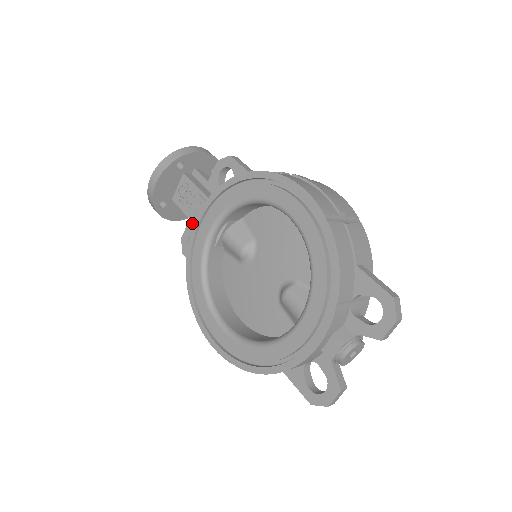
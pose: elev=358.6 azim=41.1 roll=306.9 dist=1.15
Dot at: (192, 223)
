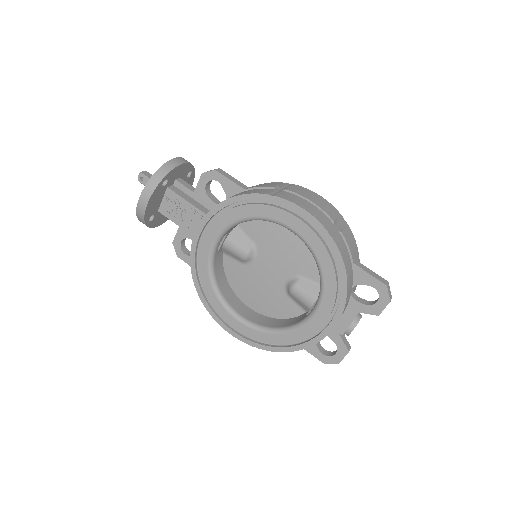
Dot at: (183, 230)
